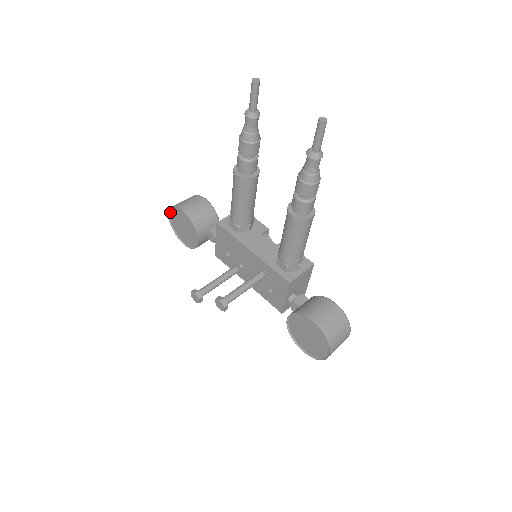
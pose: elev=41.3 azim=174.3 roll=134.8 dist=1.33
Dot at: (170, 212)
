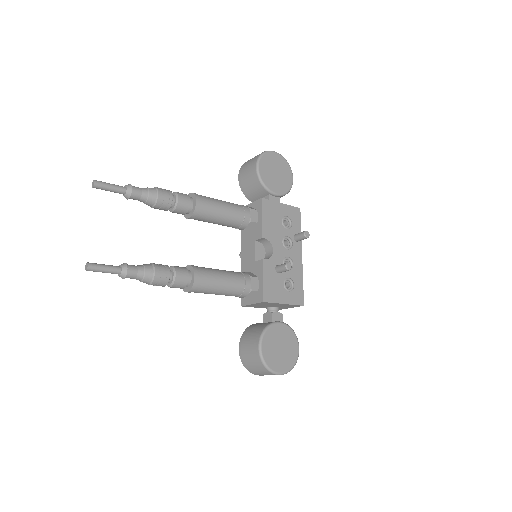
Dot at: occluded
